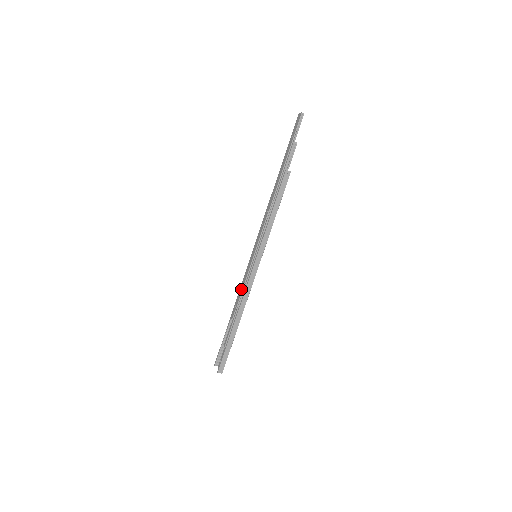
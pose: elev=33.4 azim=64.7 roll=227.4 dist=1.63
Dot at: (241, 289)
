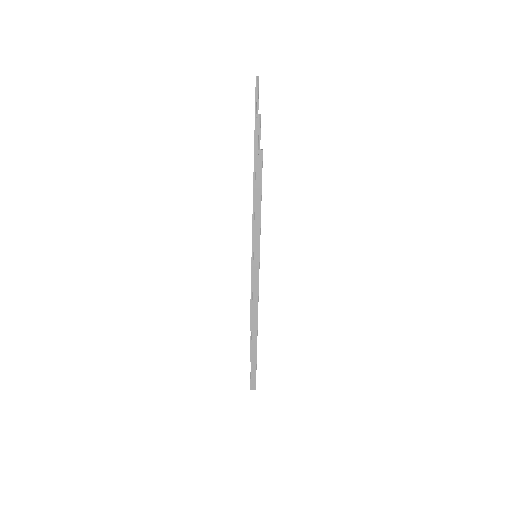
Dot at: occluded
